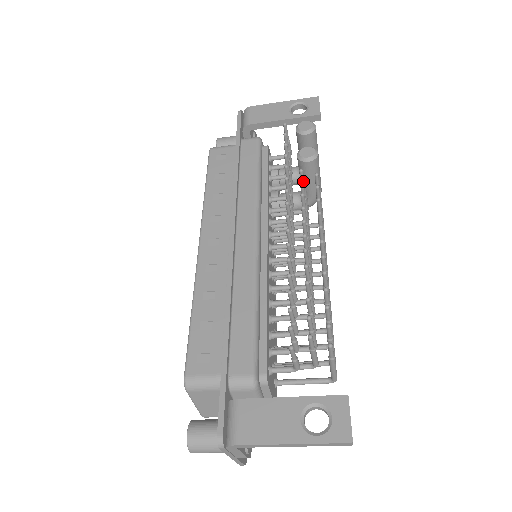
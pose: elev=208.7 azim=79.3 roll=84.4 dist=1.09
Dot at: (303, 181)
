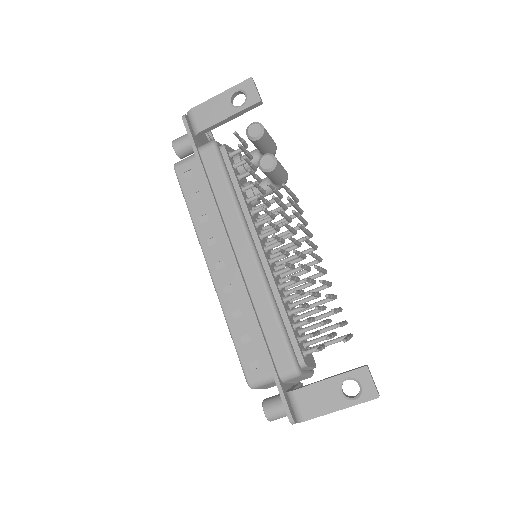
Dot at: (272, 188)
